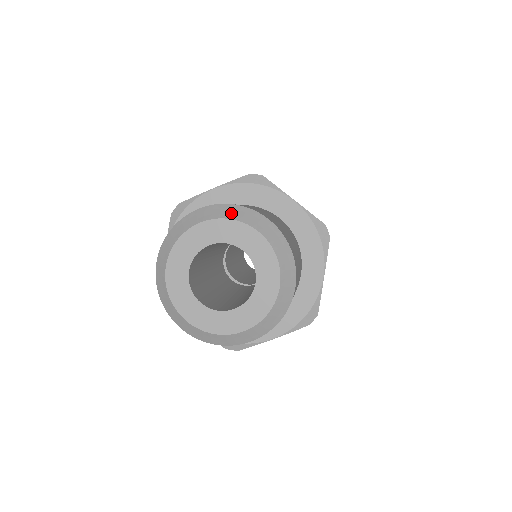
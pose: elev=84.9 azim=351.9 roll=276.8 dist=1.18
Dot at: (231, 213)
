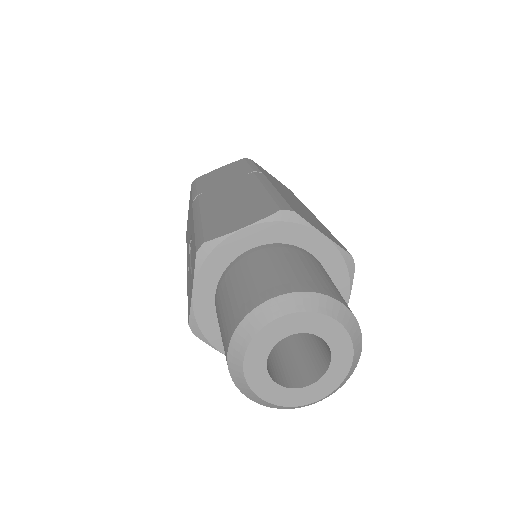
Dot at: (250, 330)
